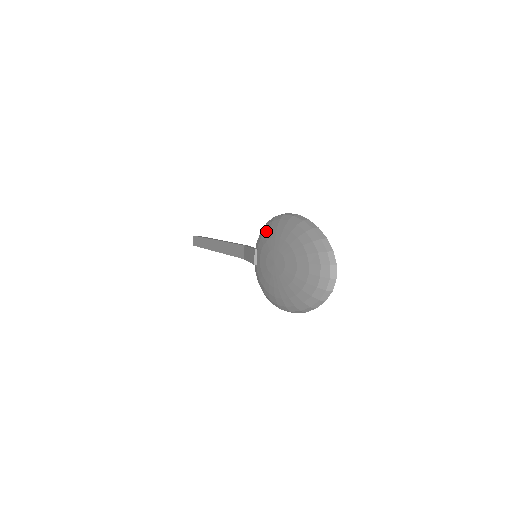
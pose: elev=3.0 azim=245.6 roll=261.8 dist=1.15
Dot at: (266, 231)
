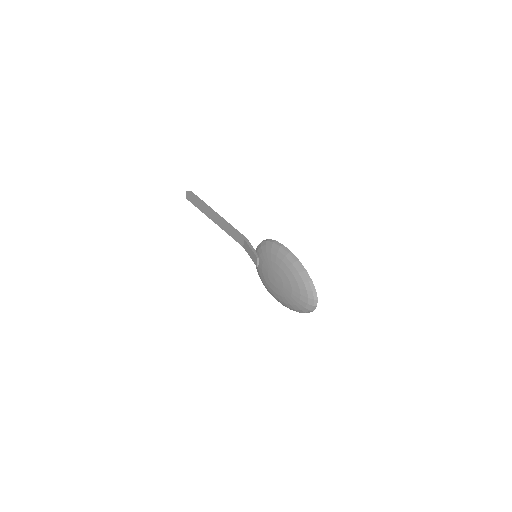
Dot at: (267, 252)
